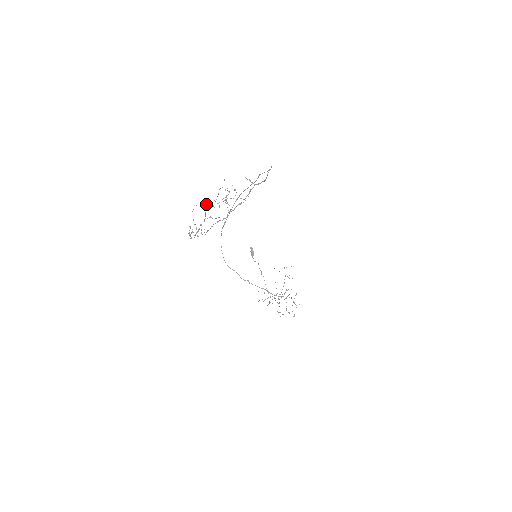
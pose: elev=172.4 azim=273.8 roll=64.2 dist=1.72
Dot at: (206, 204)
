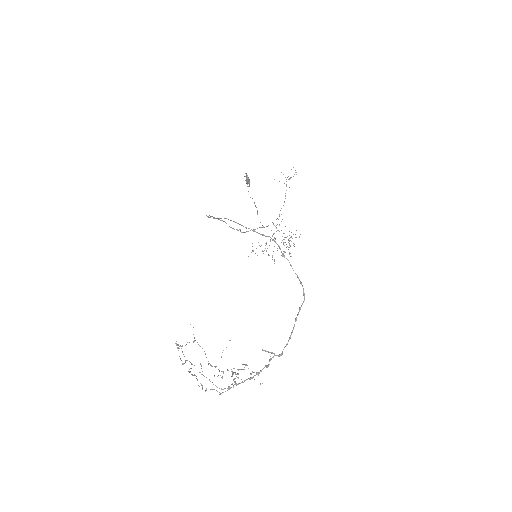
Dot at: occluded
